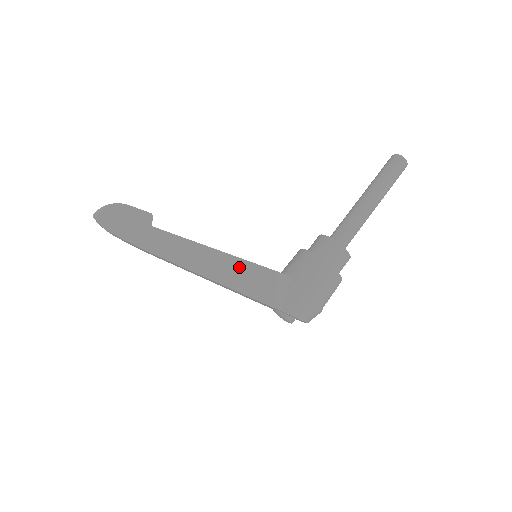
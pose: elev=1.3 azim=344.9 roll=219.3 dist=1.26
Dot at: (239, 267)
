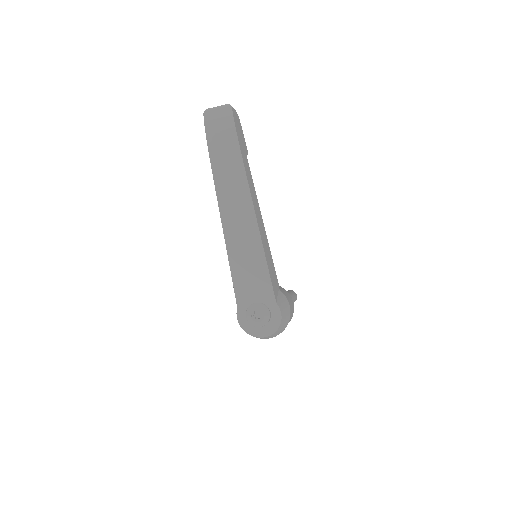
Dot at: (267, 244)
